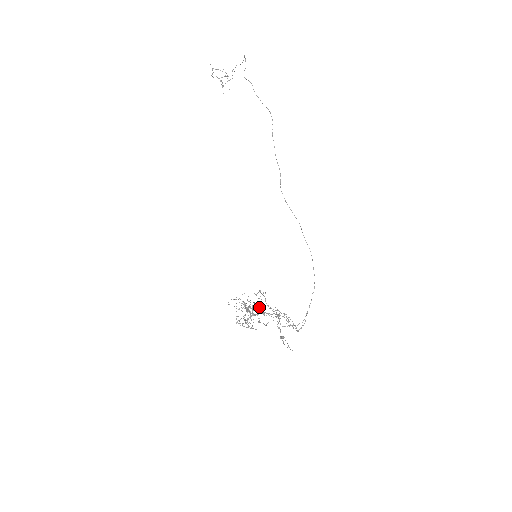
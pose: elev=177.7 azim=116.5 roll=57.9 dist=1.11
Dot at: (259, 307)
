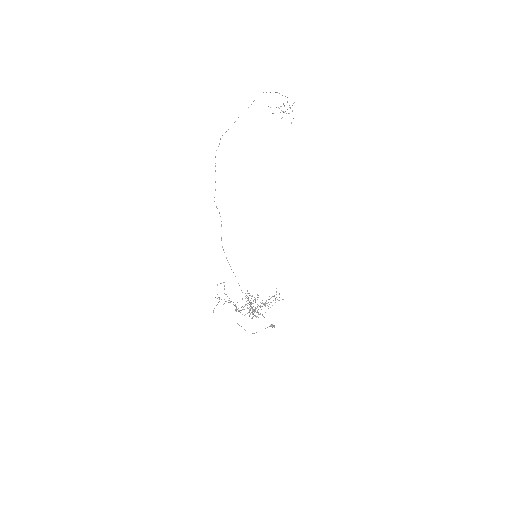
Dot at: occluded
